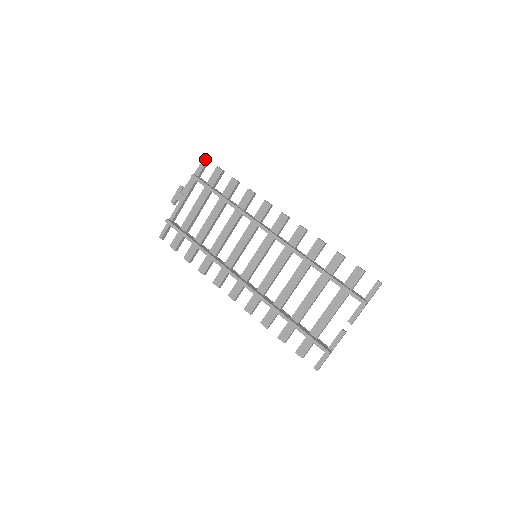
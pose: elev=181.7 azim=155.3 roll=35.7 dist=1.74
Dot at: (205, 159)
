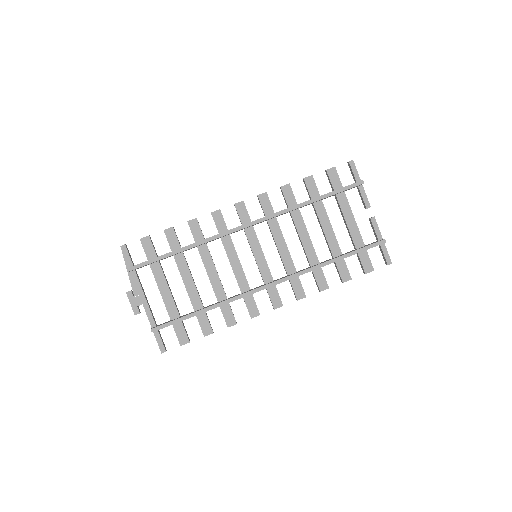
Dot at: (122, 247)
